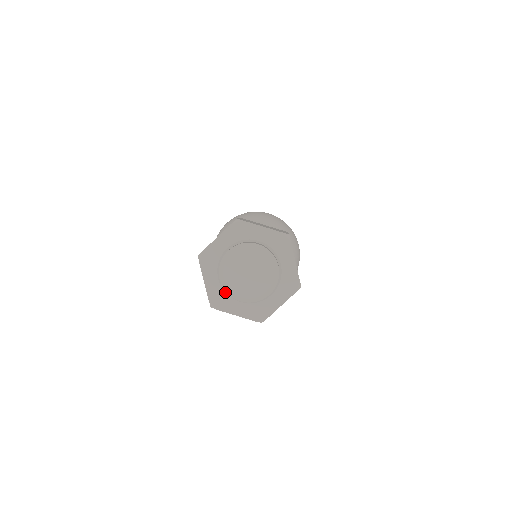
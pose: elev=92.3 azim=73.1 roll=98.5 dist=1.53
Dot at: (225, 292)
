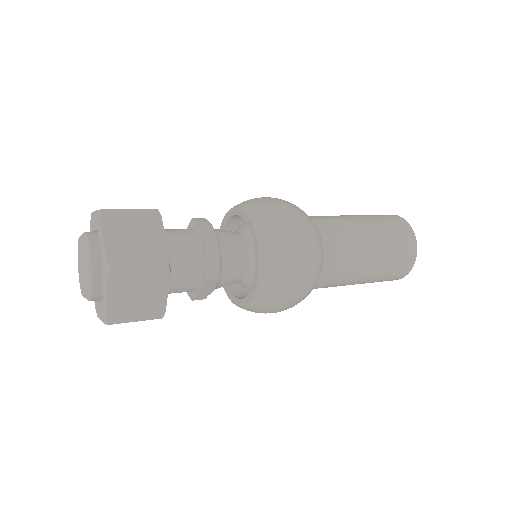
Dot at: occluded
